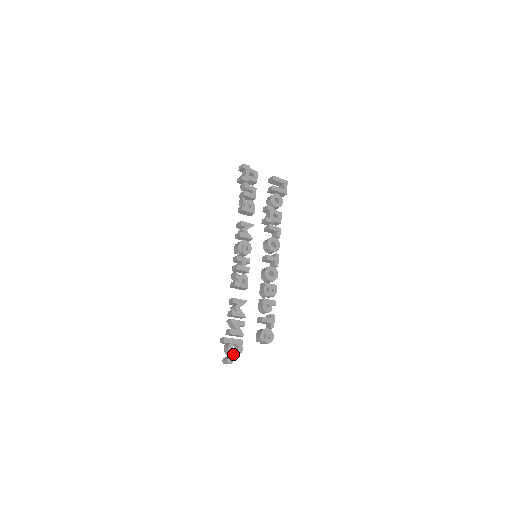
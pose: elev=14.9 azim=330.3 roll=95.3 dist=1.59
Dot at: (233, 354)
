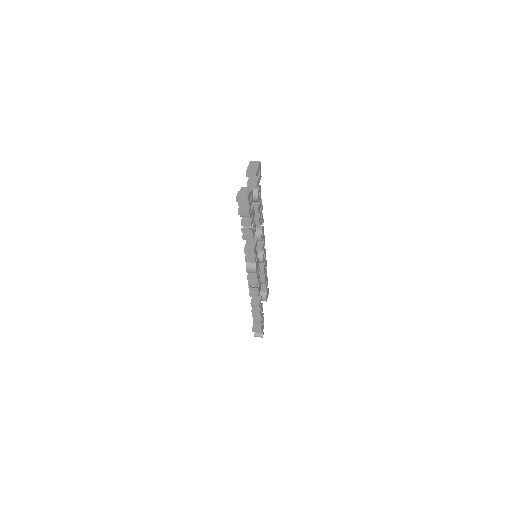
Dot at: occluded
